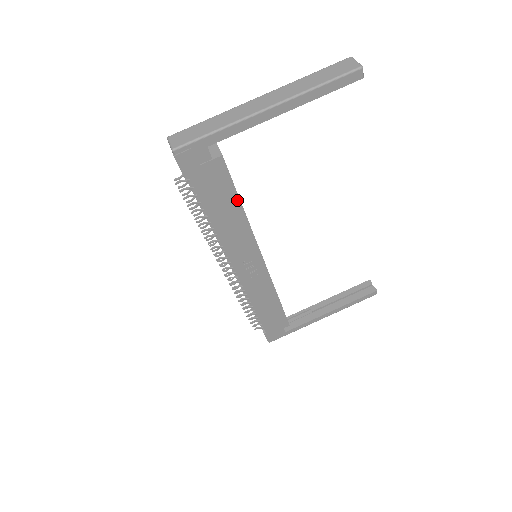
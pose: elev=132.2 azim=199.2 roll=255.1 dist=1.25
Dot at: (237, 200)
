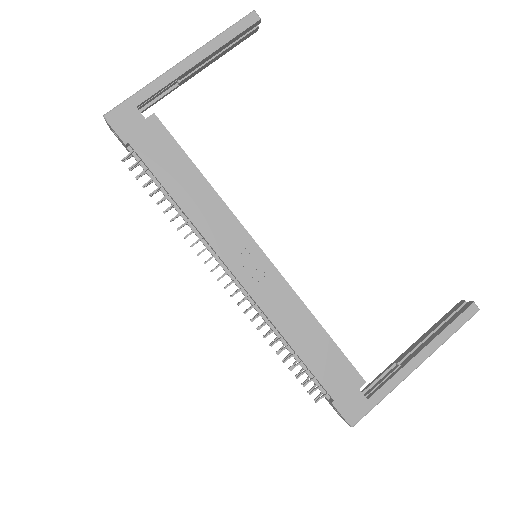
Dot at: (190, 164)
